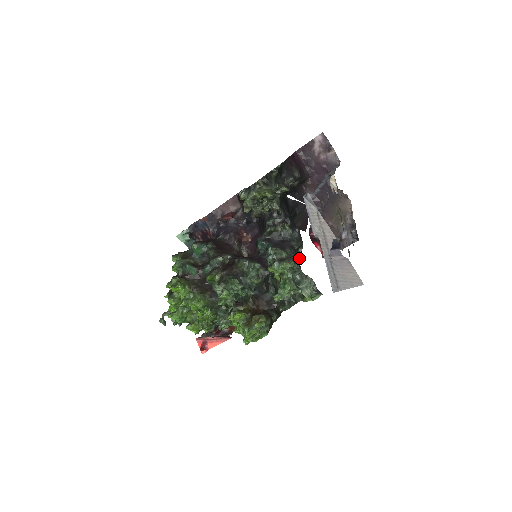
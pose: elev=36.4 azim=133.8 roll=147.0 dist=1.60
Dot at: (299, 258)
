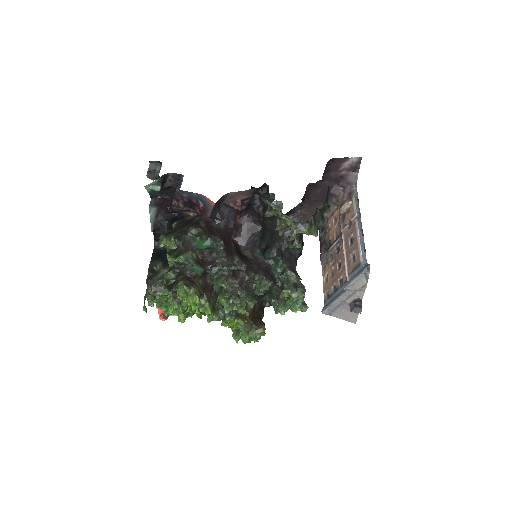
Dot at: occluded
